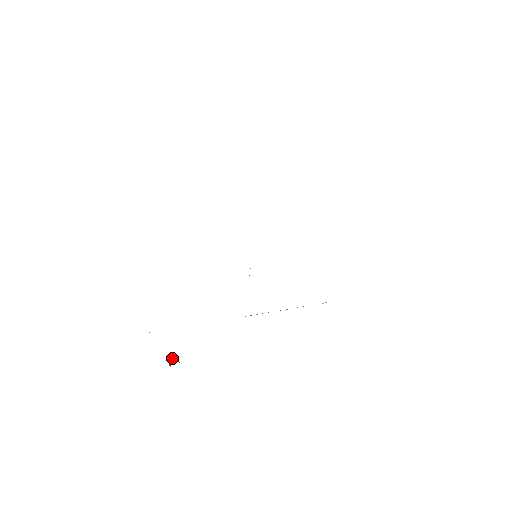
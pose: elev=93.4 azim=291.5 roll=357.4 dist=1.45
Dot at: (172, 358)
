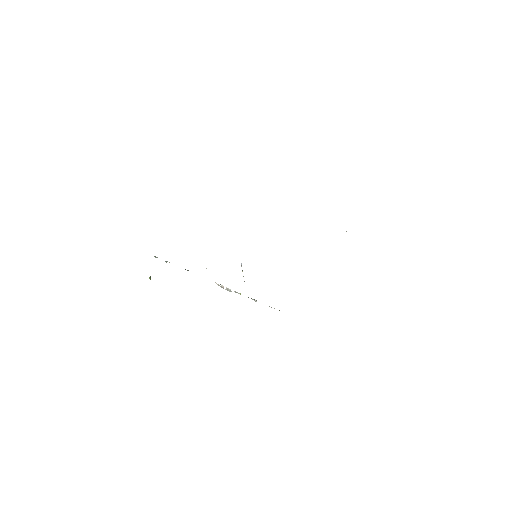
Dot at: occluded
